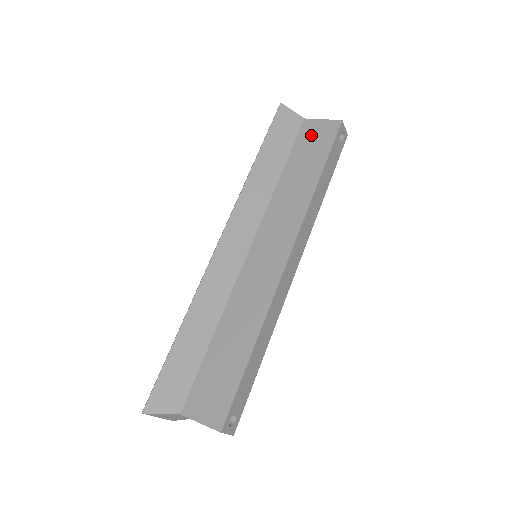
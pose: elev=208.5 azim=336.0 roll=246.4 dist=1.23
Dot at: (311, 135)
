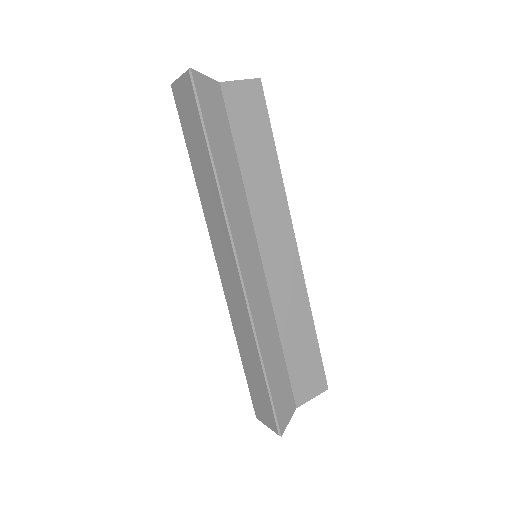
Dot at: (241, 105)
